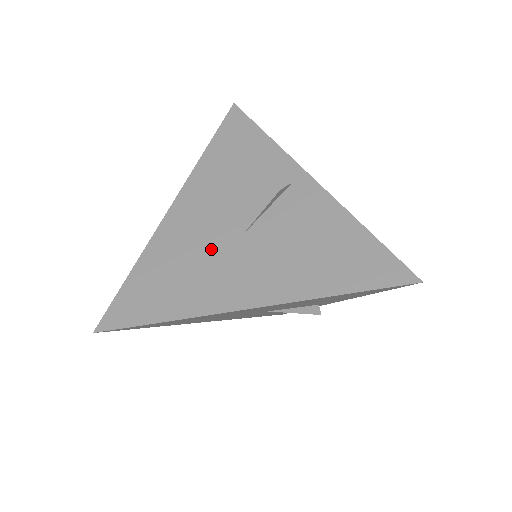
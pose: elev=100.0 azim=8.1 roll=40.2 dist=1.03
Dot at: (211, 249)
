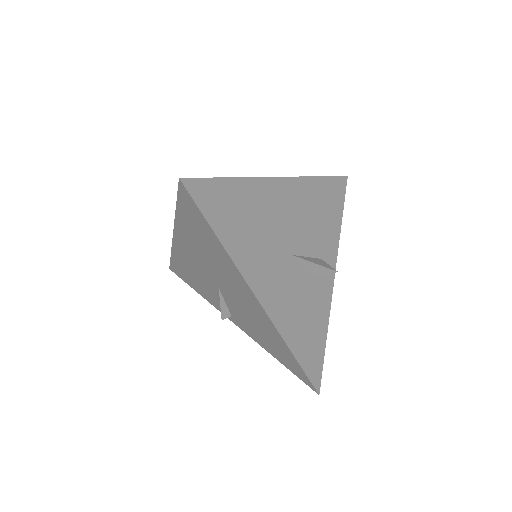
Dot at: (274, 237)
